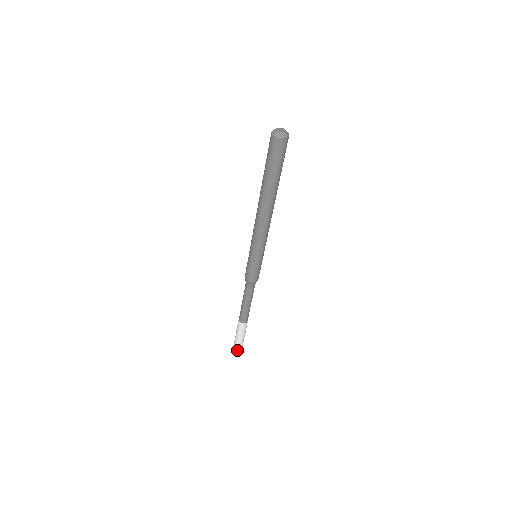
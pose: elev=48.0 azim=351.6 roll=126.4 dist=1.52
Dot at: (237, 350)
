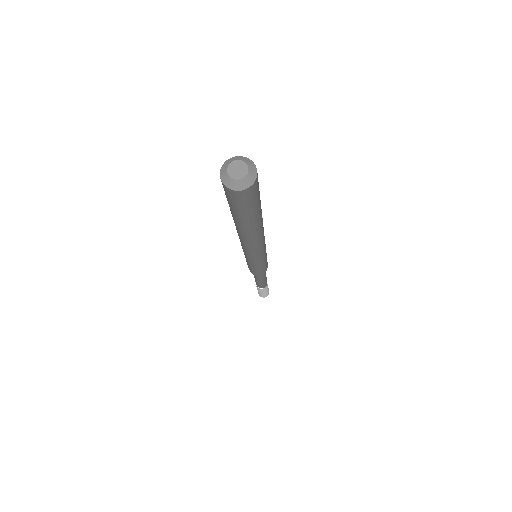
Dot at: (264, 297)
